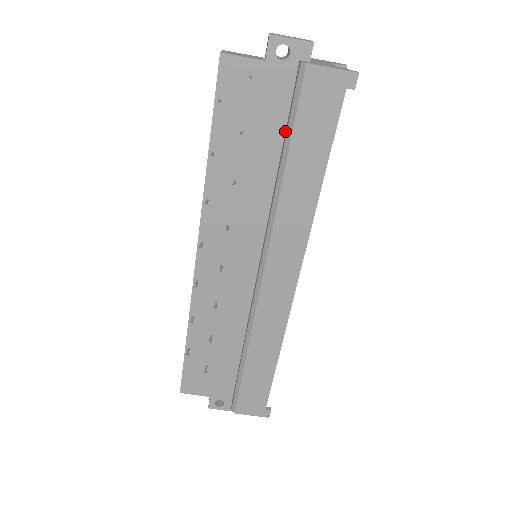
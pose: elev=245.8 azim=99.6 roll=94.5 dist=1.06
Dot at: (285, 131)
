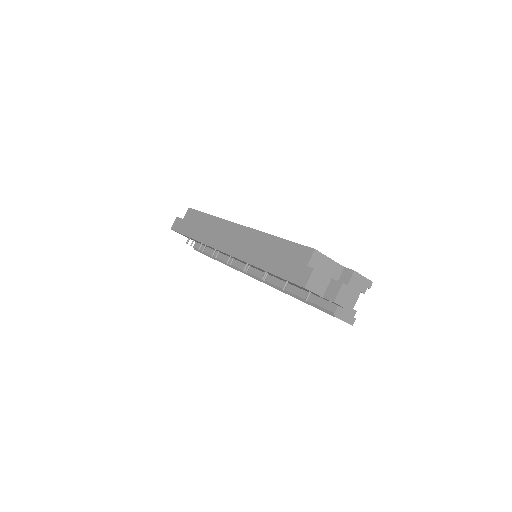
Dot at: (308, 292)
